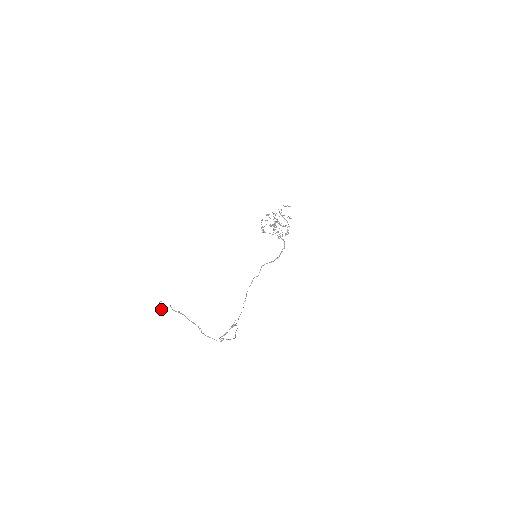
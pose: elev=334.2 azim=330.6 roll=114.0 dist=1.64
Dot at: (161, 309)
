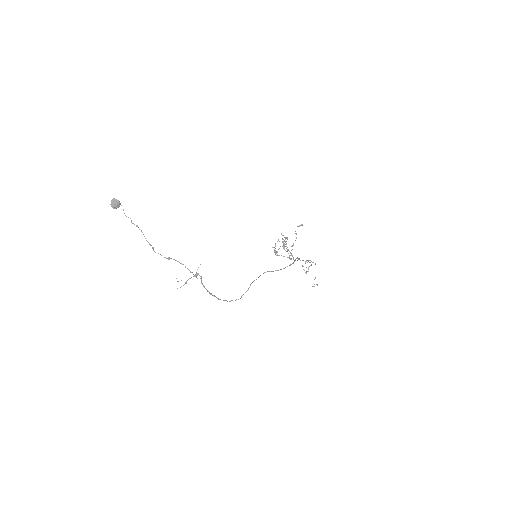
Dot at: (115, 202)
